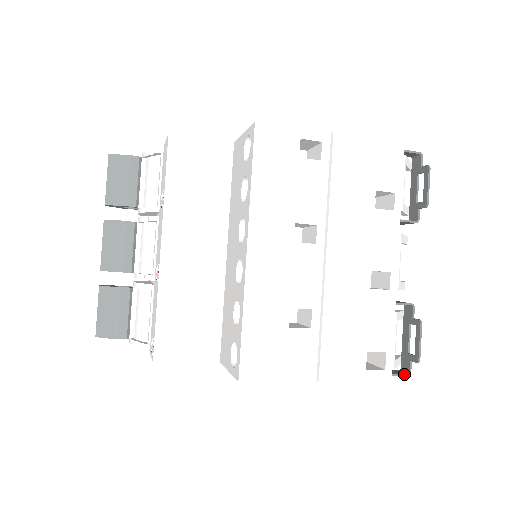
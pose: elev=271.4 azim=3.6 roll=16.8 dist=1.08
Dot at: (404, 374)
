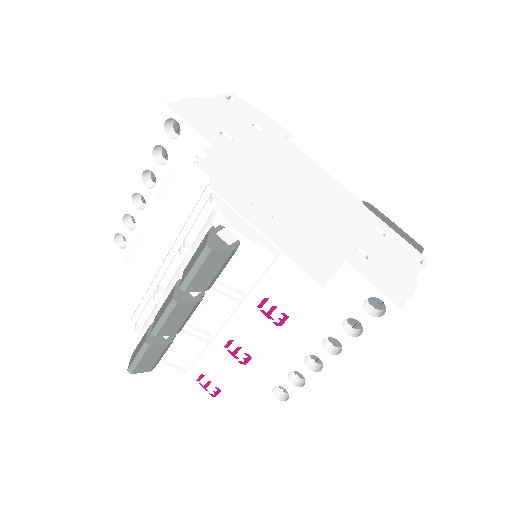
Dot at: occluded
